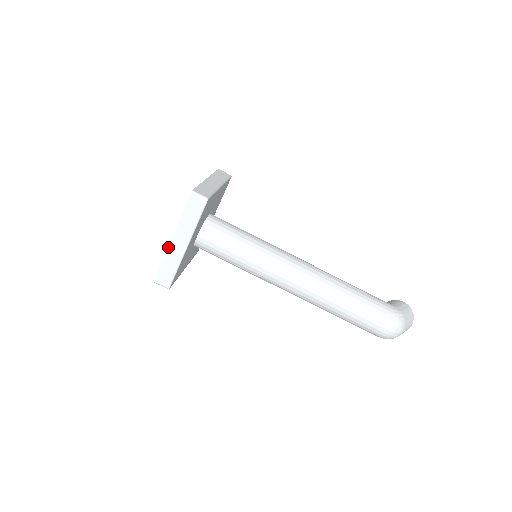
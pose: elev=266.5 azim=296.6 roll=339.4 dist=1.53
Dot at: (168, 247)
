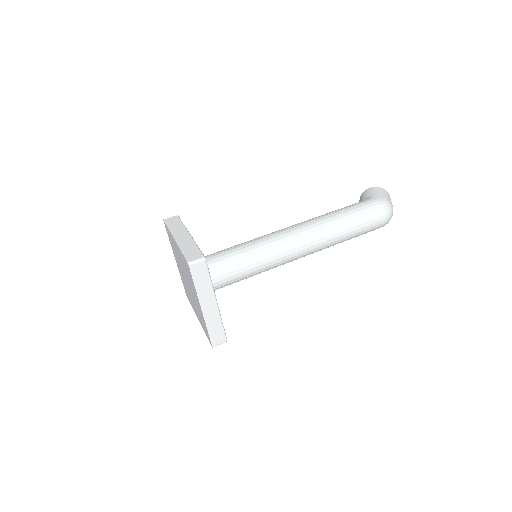
Dot at: (203, 316)
